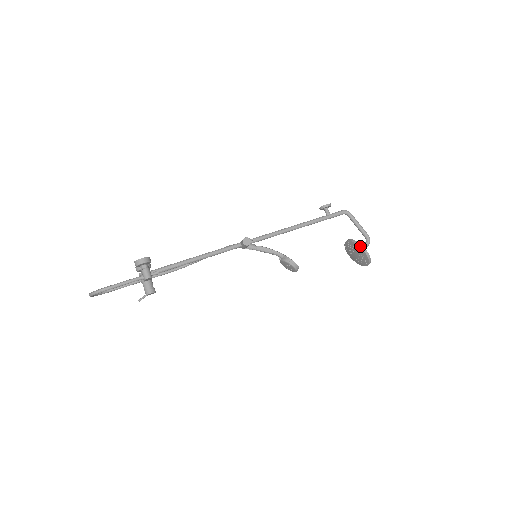
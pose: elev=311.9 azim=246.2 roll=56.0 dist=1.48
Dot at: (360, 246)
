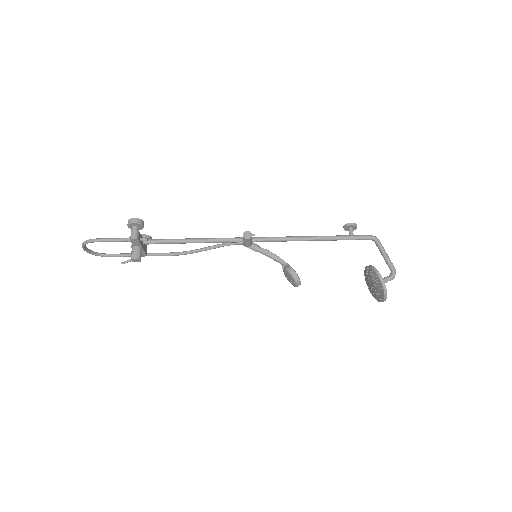
Dot at: (376, 271)
